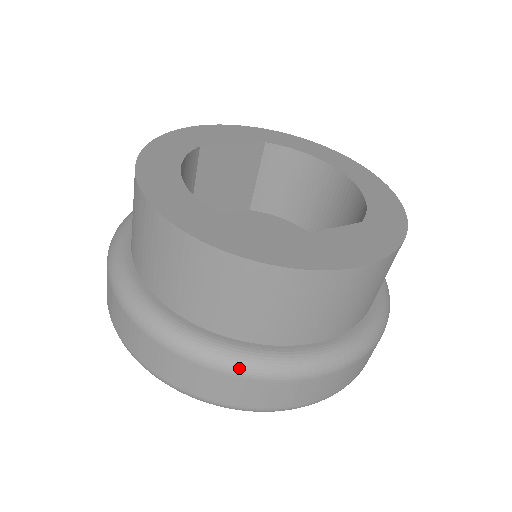
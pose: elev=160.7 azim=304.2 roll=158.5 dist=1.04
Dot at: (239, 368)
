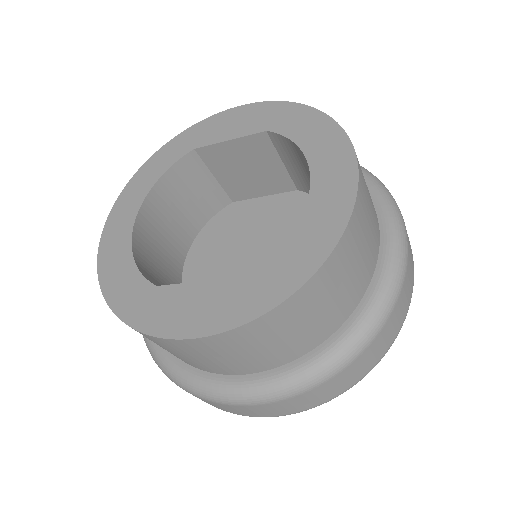
Dot at: (161, 368)
